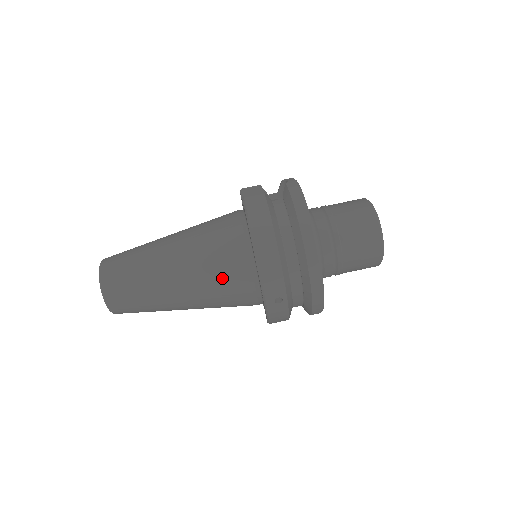
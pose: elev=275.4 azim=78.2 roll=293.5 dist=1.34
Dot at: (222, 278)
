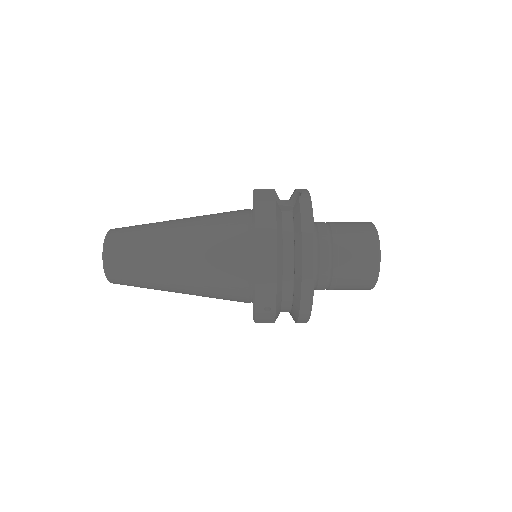
Dot at: (219, 276)
